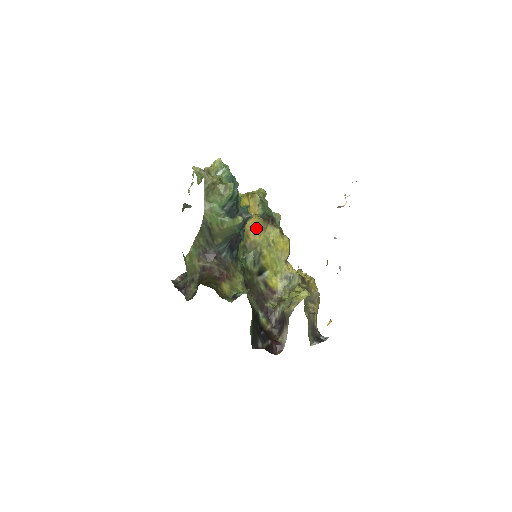
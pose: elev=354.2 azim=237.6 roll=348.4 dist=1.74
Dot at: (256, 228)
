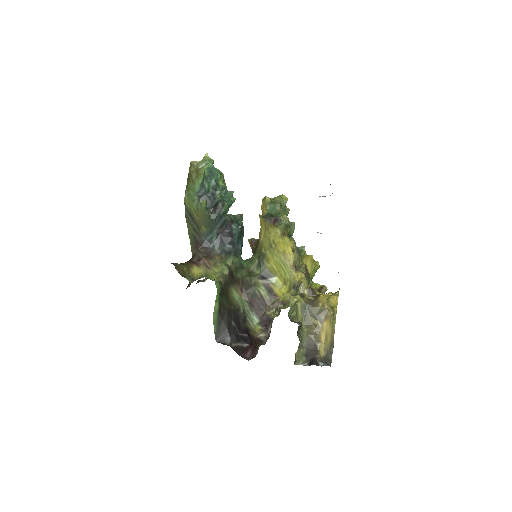
Dot at: (262, 229)
